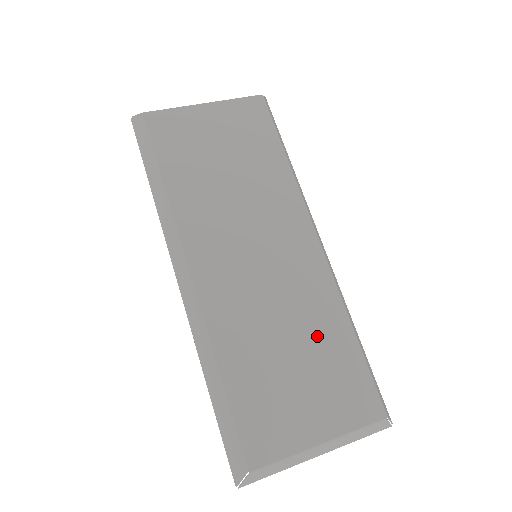
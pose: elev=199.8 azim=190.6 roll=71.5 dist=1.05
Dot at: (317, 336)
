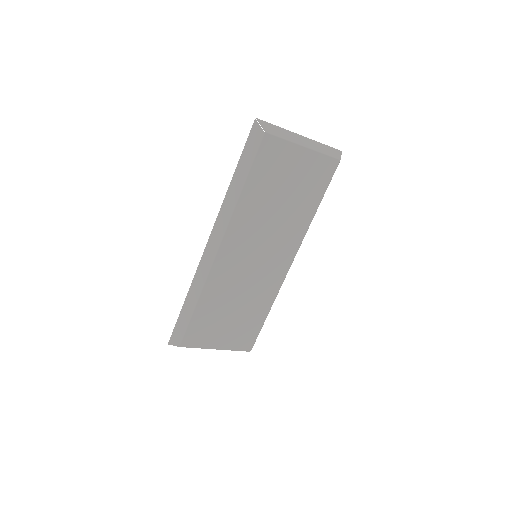
Dot at: (251, 308)
